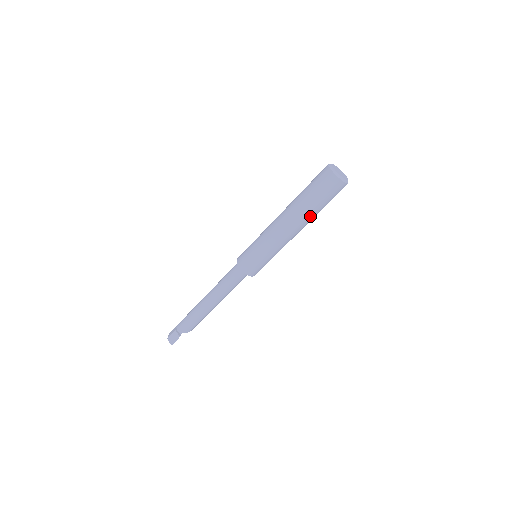
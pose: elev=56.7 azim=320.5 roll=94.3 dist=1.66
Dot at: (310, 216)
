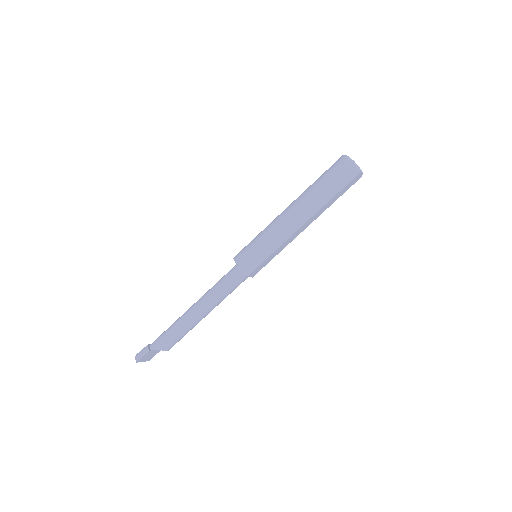
Dot at: (317, 202)
